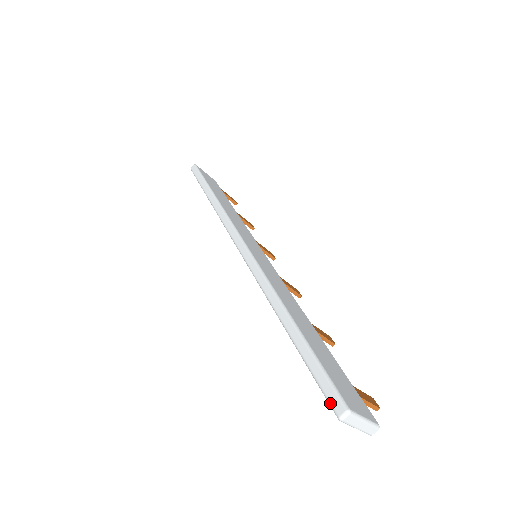
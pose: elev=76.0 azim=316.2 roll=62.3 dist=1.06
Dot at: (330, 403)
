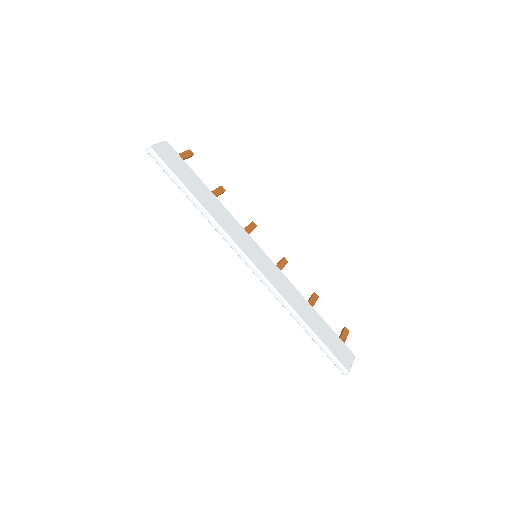
Dot at: (339, 369)
